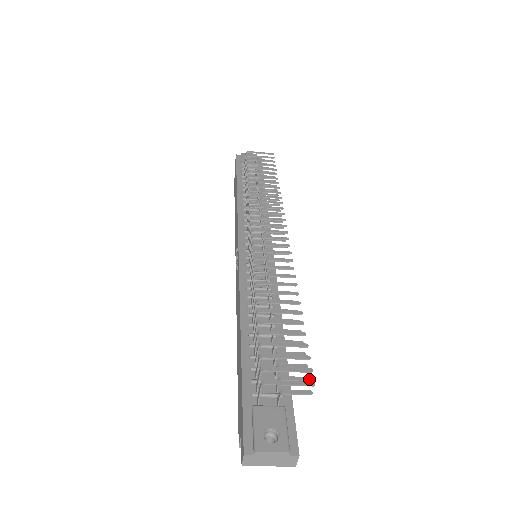
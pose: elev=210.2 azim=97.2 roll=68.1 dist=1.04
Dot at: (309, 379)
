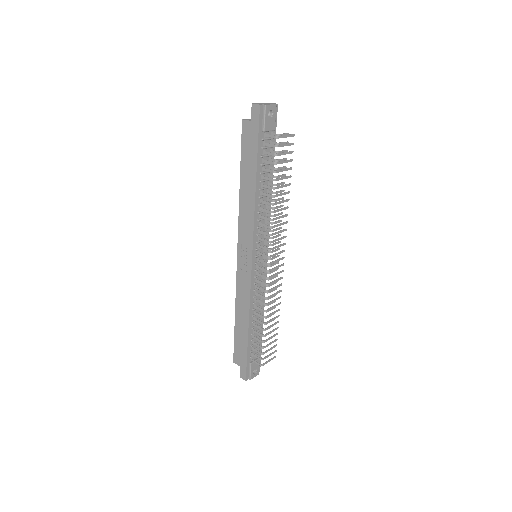
Dot at: occluded
